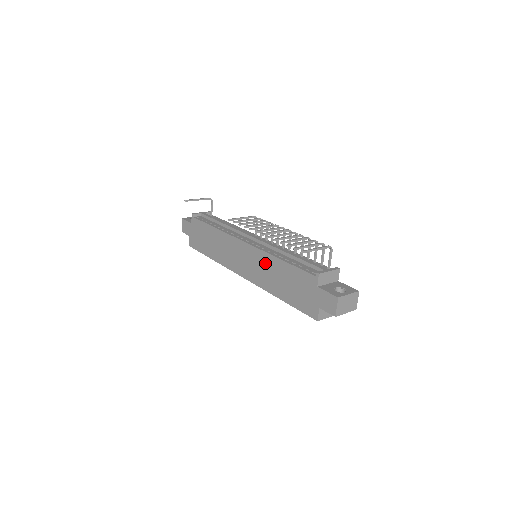
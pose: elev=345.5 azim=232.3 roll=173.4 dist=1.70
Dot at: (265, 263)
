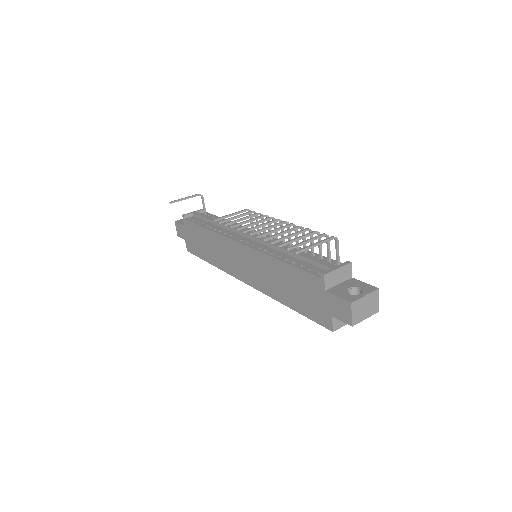
Dot at: (264, 265)
